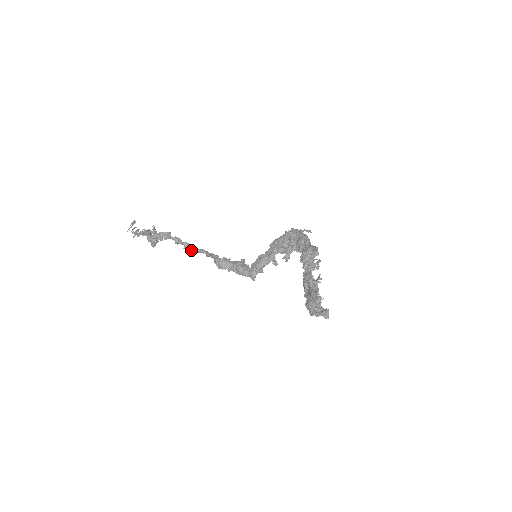
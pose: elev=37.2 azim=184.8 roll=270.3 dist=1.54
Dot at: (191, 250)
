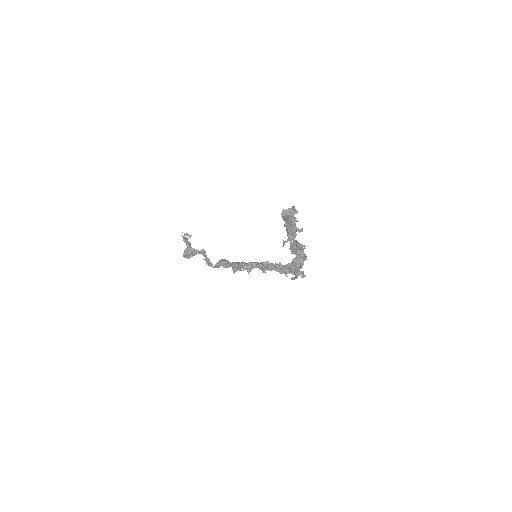
Dot at: (207, 264)
